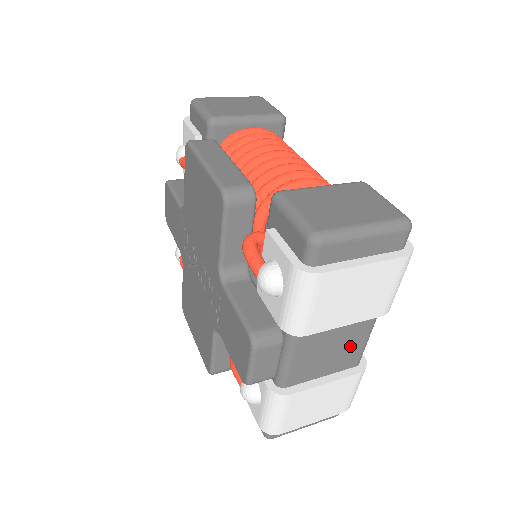
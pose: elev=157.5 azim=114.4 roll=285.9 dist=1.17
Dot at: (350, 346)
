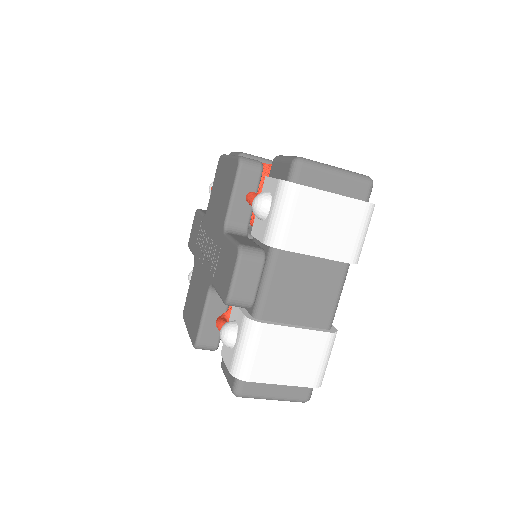
Dot at: (322, 297)
